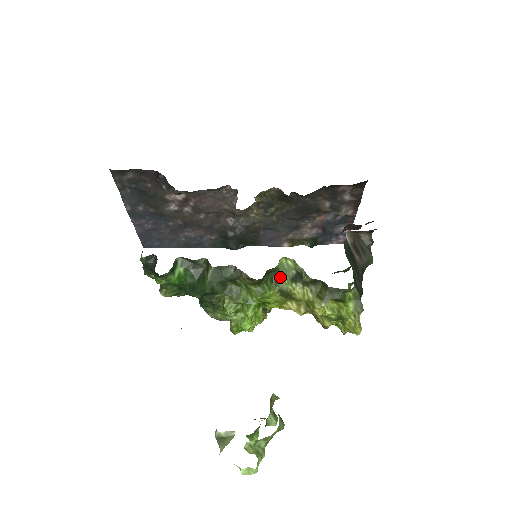
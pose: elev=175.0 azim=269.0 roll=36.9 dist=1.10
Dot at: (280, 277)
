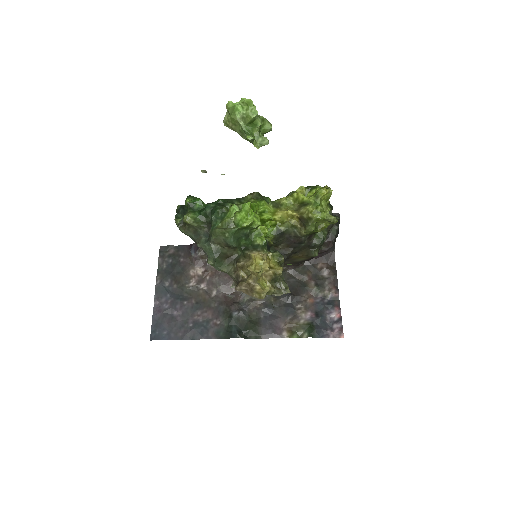
Dot at: occluded
